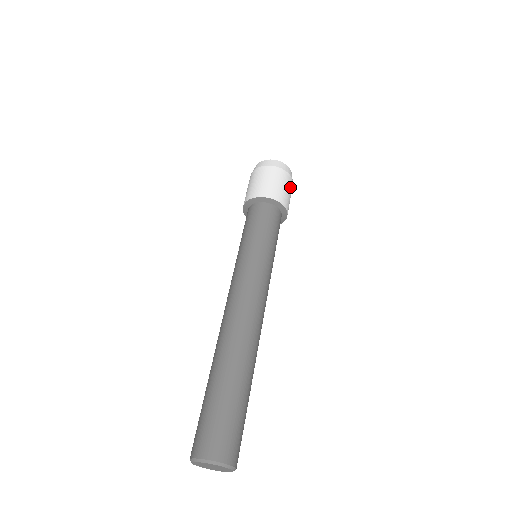
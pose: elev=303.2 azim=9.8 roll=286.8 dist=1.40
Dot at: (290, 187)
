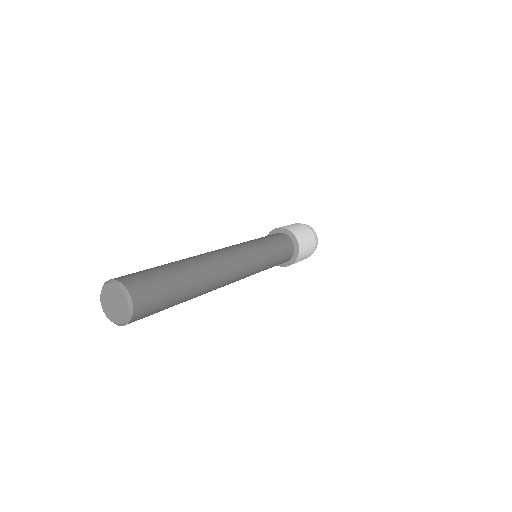
Dot at: (311, 240)
